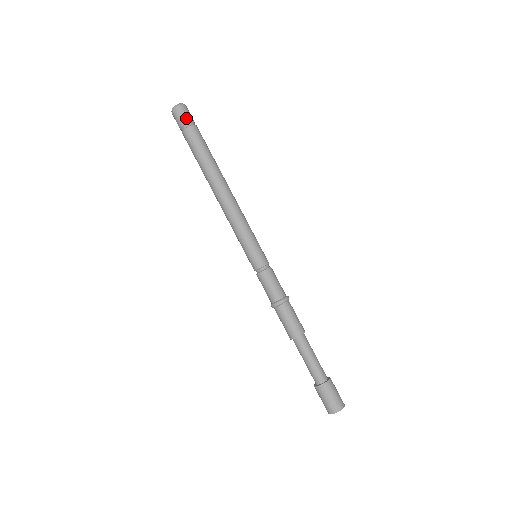
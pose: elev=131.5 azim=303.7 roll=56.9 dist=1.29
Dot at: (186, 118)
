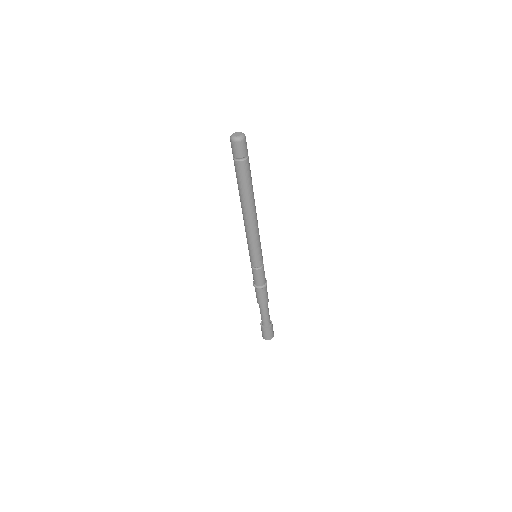
Dot at: (241, 153)
